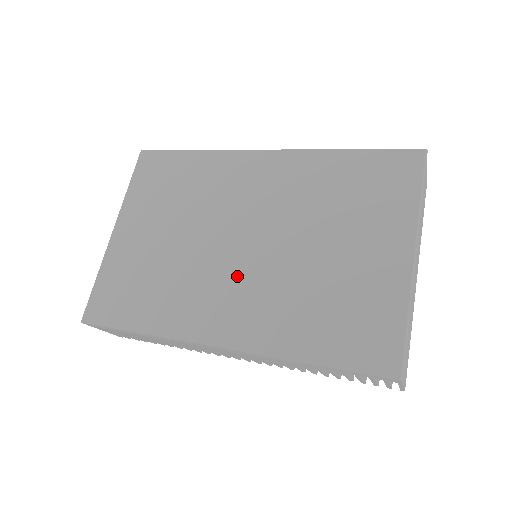
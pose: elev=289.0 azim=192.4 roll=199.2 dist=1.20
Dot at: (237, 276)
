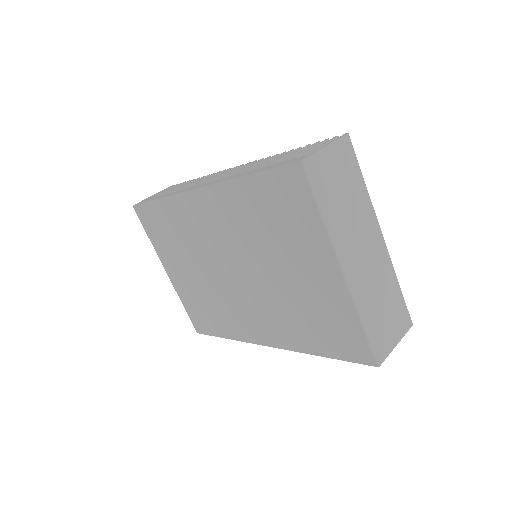
Dot at: (247, 299)
